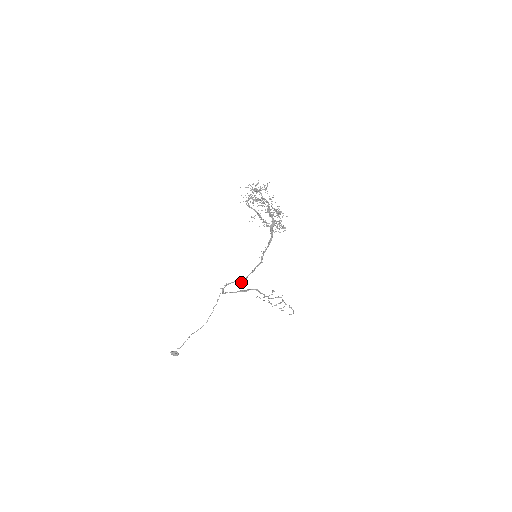
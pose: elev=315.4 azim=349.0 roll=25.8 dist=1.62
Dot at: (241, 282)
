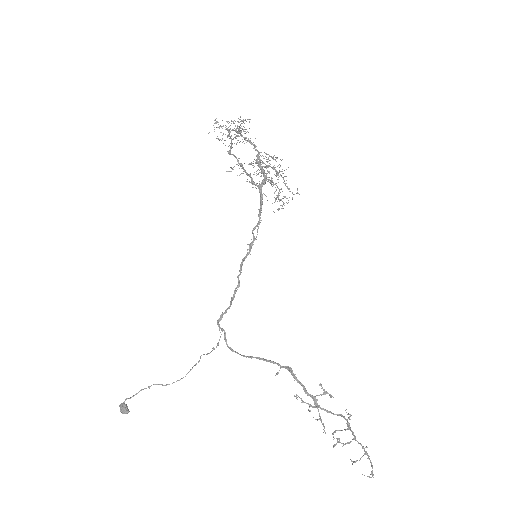
Dot at: (231, 300)
